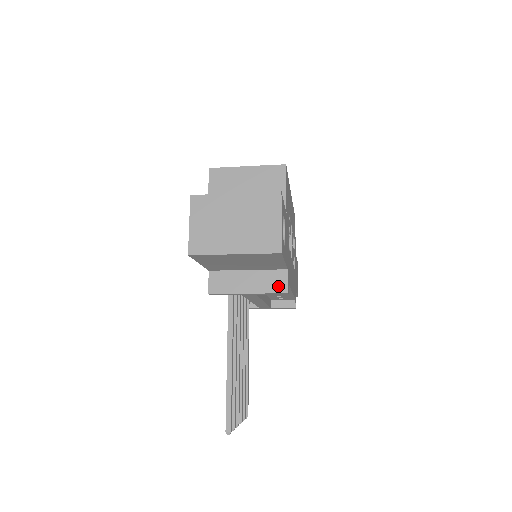
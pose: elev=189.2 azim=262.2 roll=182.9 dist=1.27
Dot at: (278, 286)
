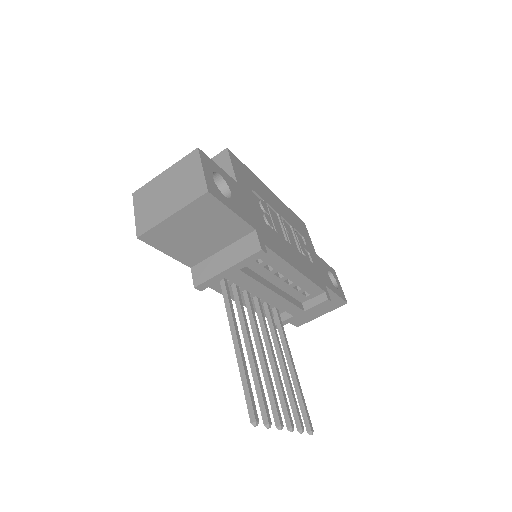
Dot at: (251, 248)
